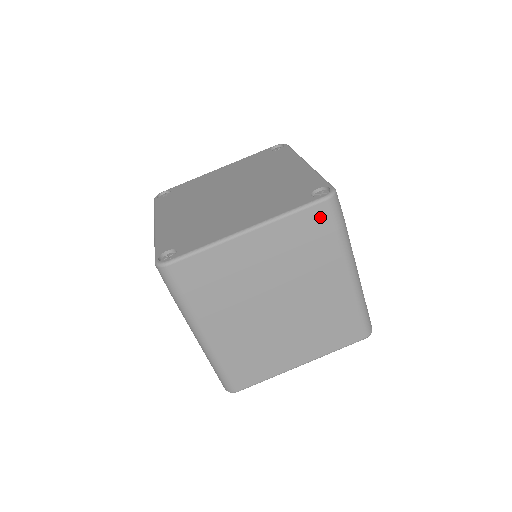
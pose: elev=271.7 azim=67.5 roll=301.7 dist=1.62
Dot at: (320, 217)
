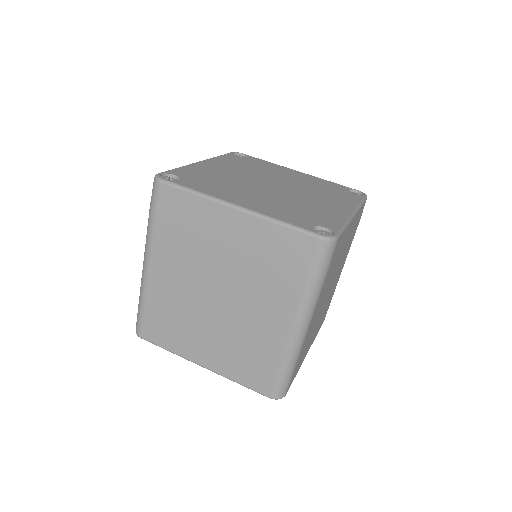
Dot at: (303, 249)
